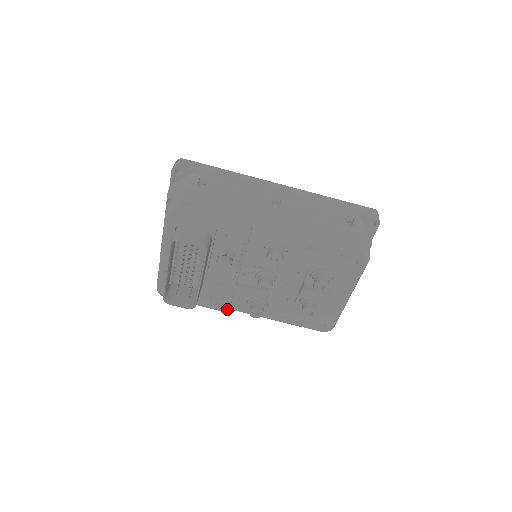
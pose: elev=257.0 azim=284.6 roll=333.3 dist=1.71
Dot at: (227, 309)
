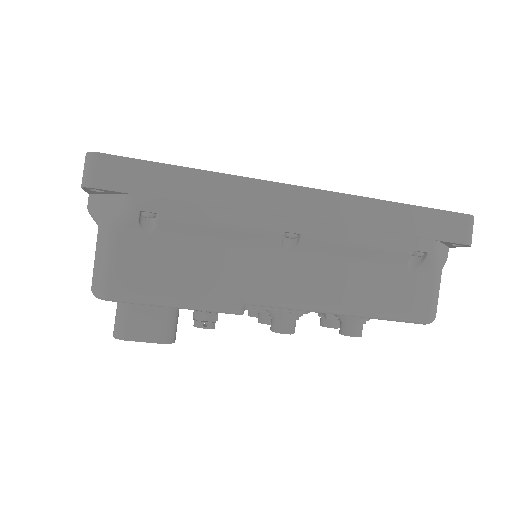
Dot at: occluded
